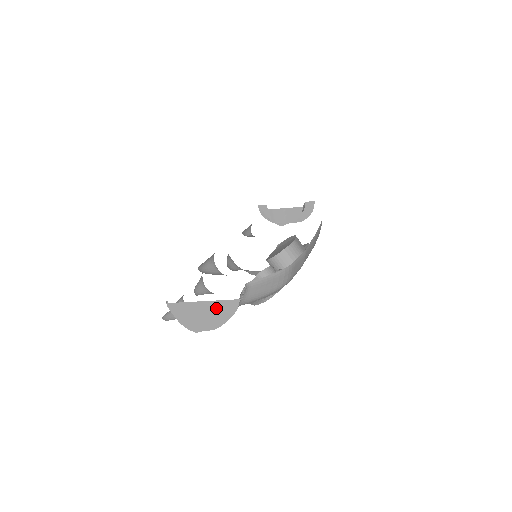
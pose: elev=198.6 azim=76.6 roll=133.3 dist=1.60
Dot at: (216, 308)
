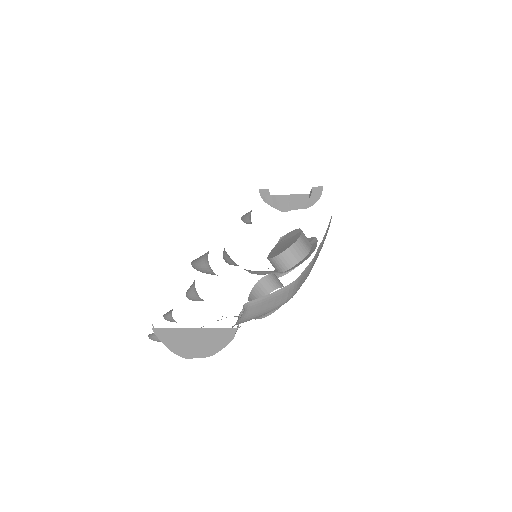
Dot at: (209, 335)
